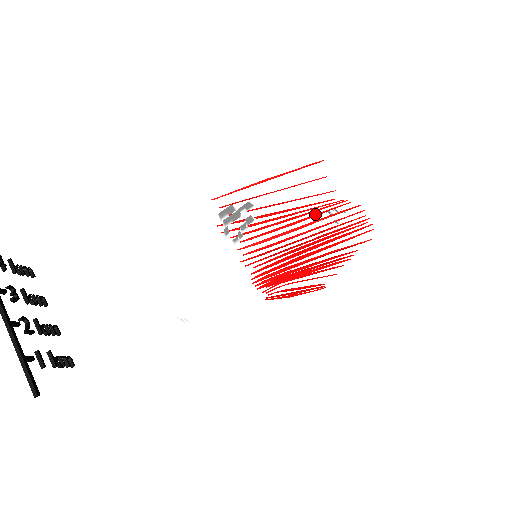
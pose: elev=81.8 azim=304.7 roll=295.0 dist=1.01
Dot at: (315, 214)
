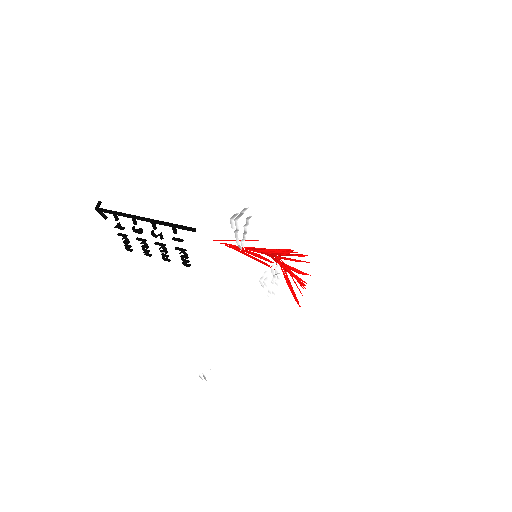
Dot at: occluded
